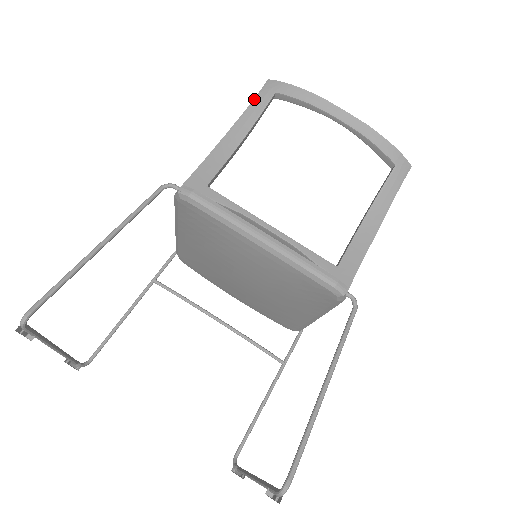
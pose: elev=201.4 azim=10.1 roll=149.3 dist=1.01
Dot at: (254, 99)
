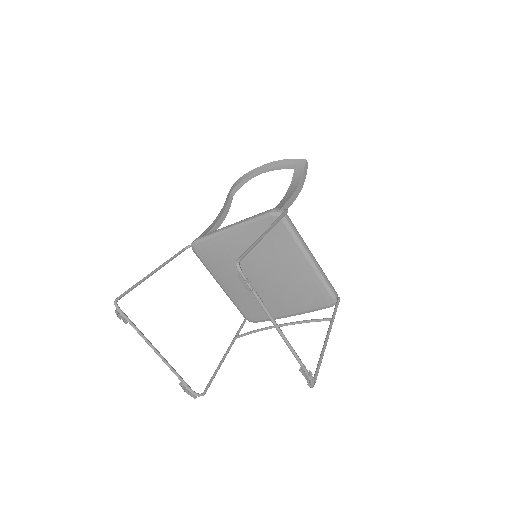
Dot at: (224, 203)
